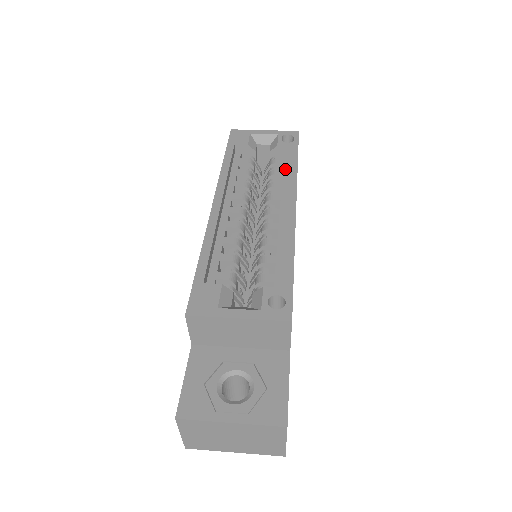
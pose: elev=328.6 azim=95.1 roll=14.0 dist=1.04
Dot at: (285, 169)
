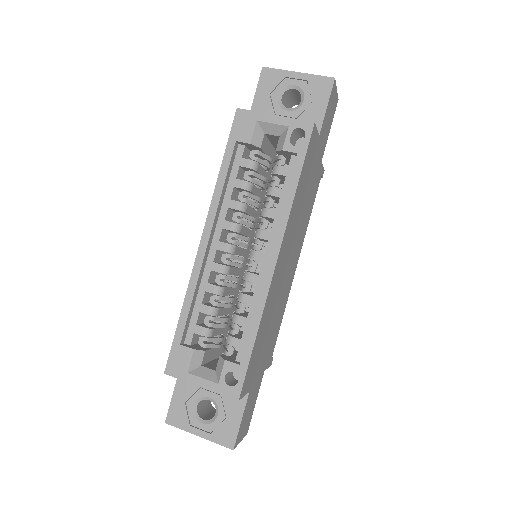
Dot at: (285, 188)
